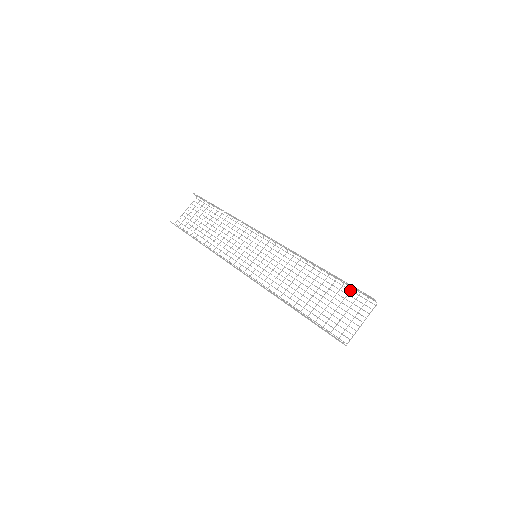
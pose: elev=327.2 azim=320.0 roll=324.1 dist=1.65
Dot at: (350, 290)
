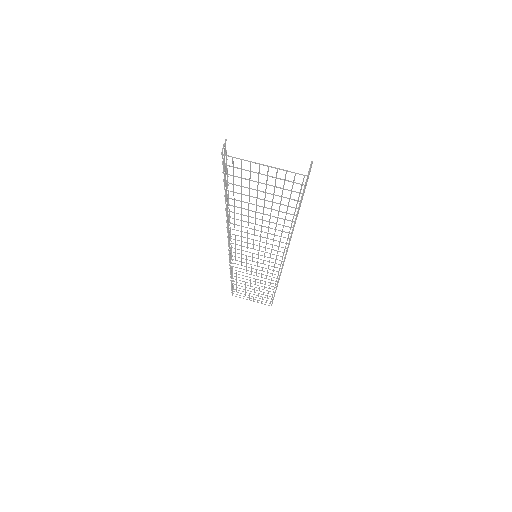
Dot at: (298, 200)
